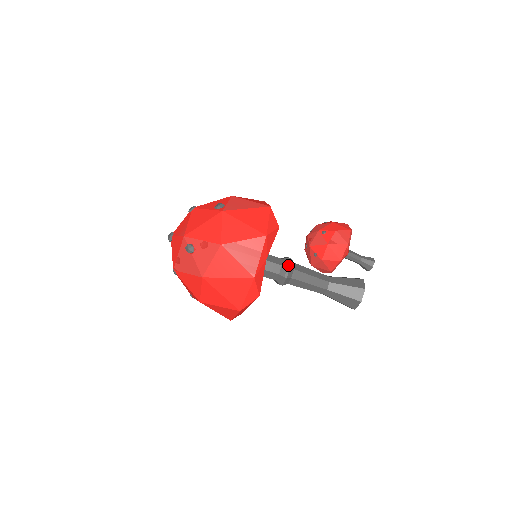
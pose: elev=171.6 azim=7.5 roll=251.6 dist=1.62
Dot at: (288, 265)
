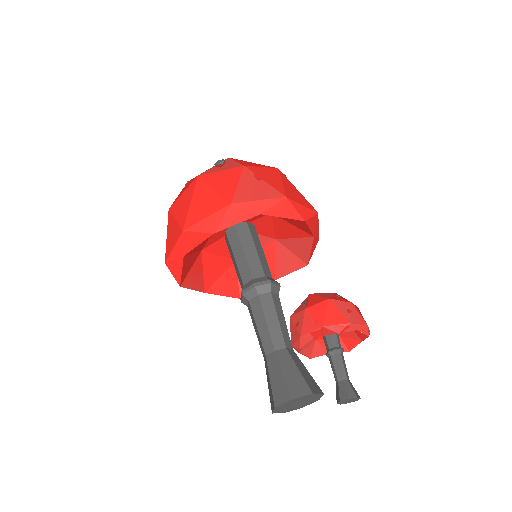
Dot at: (271, 280)
